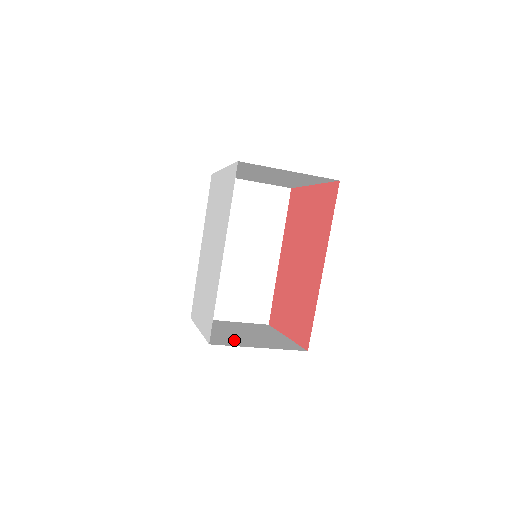
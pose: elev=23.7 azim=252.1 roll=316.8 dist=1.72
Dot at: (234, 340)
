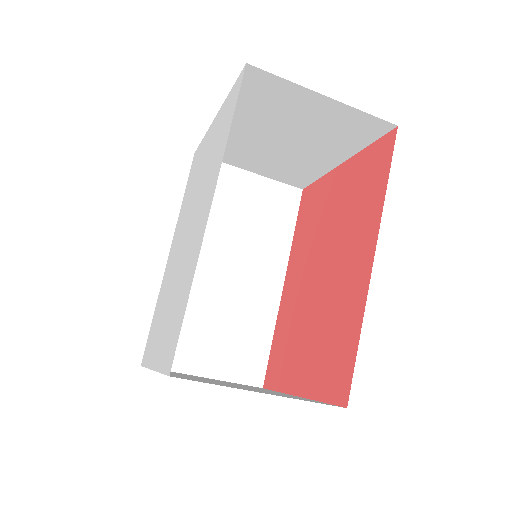
Dot at: occluded
